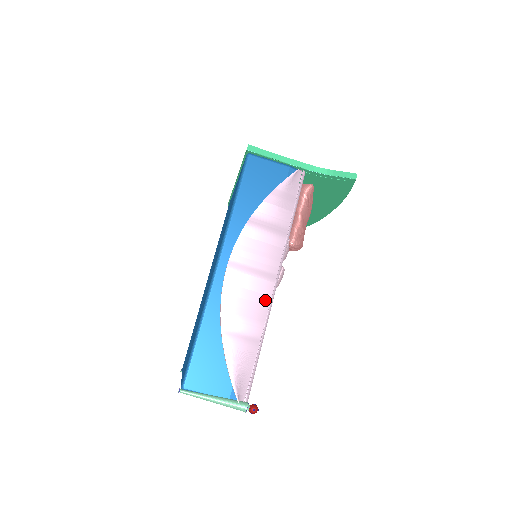
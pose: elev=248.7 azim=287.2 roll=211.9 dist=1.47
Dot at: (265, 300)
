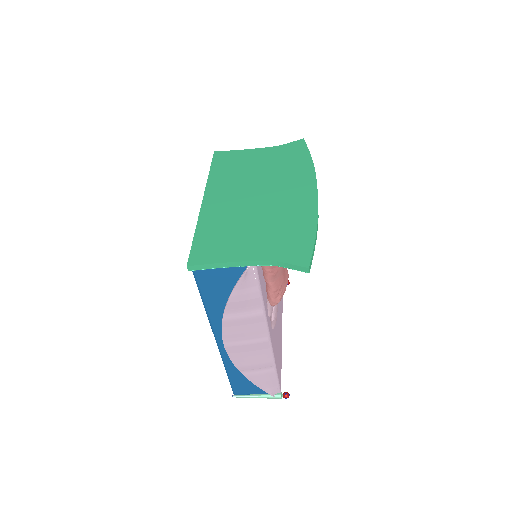
Dot at: (266, 352)
